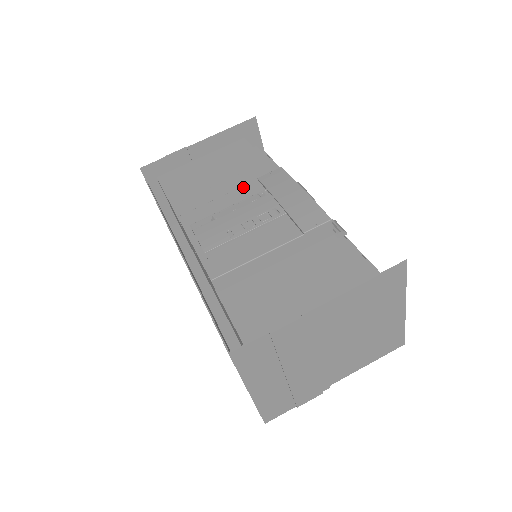
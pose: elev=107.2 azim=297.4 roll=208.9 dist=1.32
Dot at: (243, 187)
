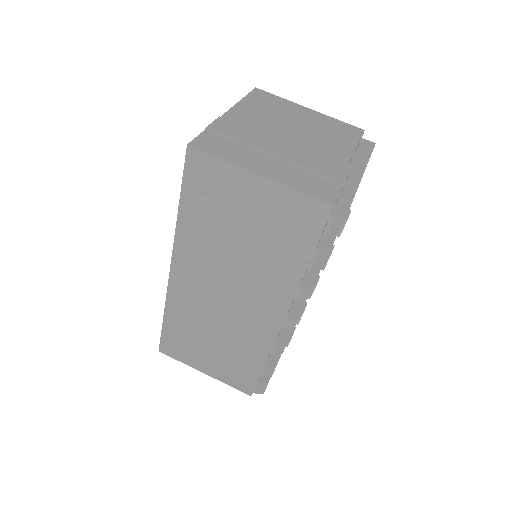
Dot at: occluded
